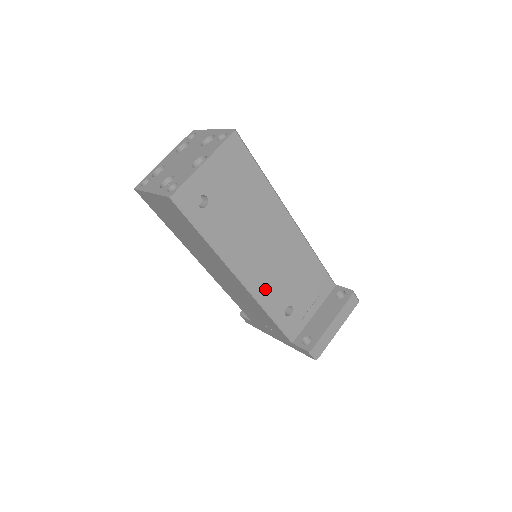
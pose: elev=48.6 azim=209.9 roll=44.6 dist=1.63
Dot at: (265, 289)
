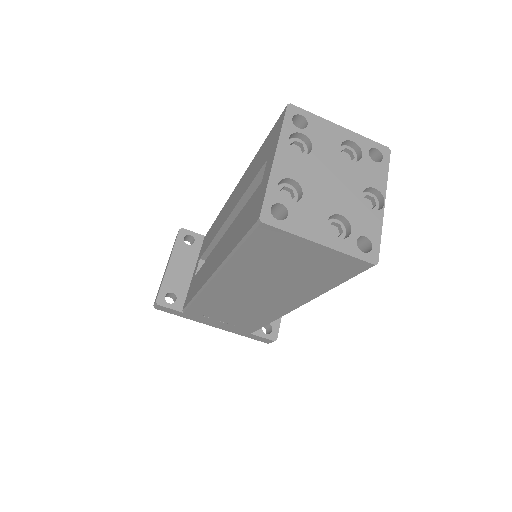
Dot at: occluded
